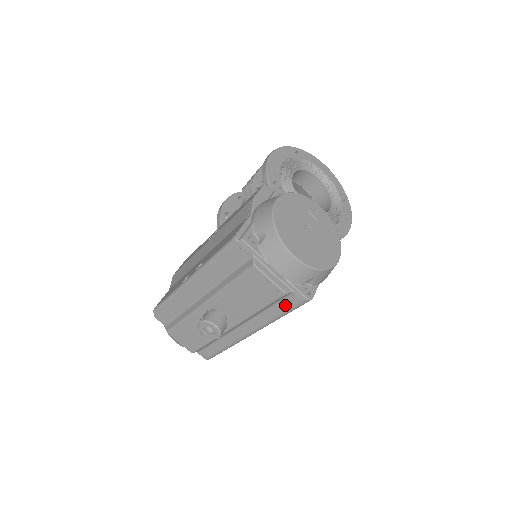
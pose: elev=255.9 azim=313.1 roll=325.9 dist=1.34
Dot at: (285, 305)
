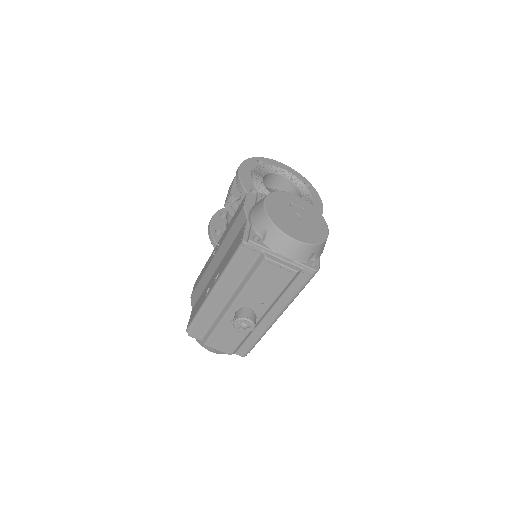
Dot at: (299, 283)
